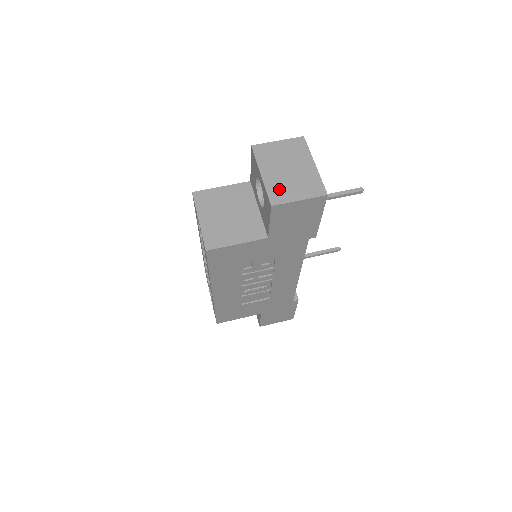
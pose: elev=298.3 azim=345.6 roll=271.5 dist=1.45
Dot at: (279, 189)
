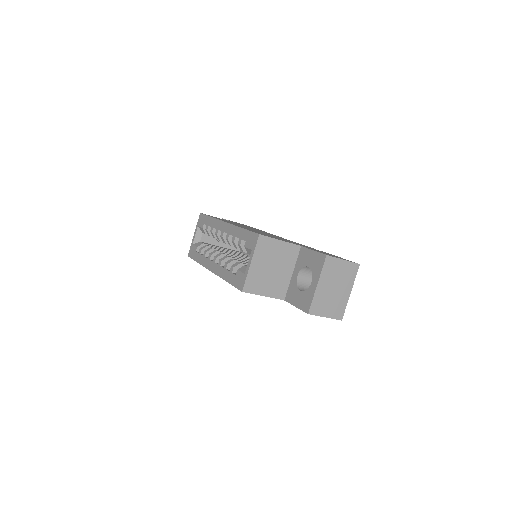
Dot at: (320, 303)
